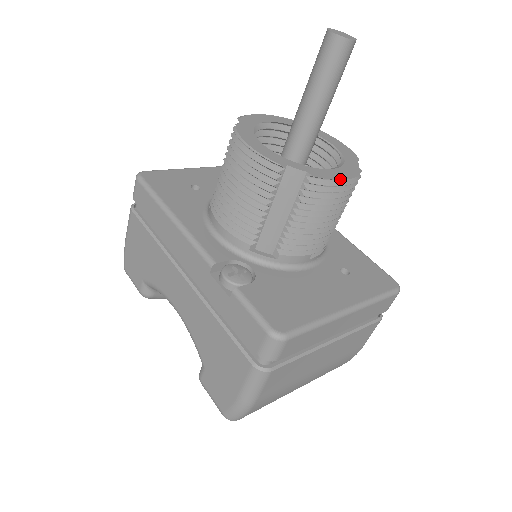
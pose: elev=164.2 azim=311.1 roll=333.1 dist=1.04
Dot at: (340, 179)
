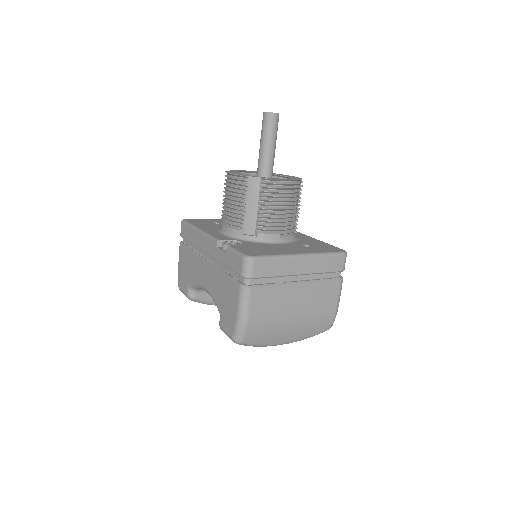
Dot at: (281, 180)
